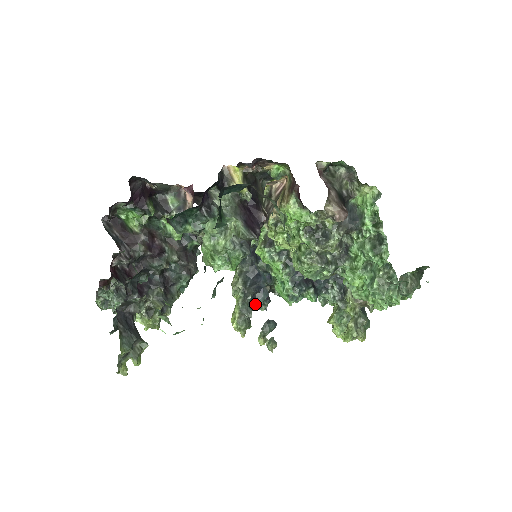
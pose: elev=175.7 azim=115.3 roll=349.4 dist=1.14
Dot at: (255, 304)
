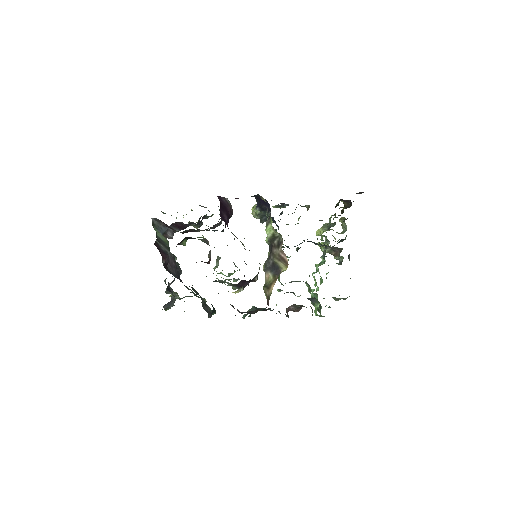
Dot at: occluded
